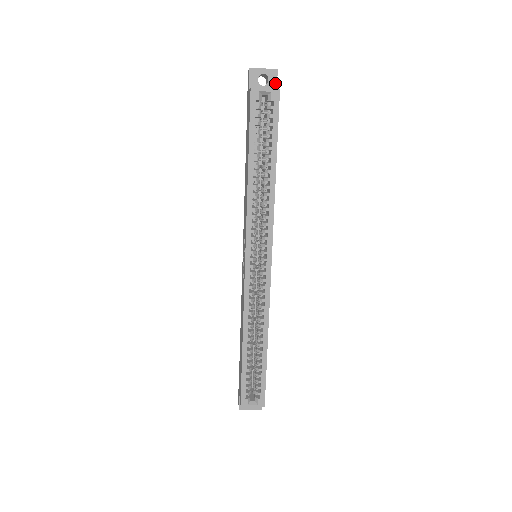
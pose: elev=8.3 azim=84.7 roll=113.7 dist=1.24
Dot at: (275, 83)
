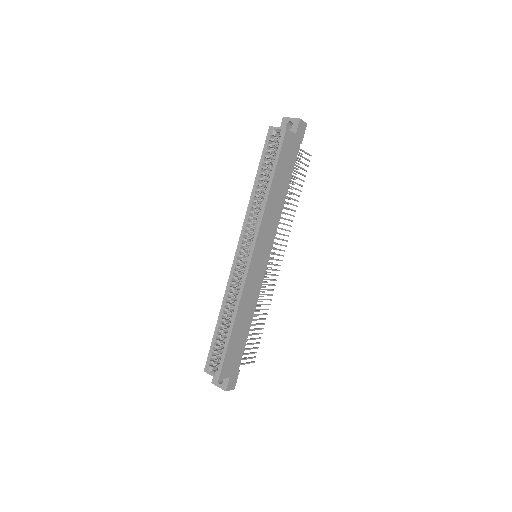
Dot at: (296, 128)
